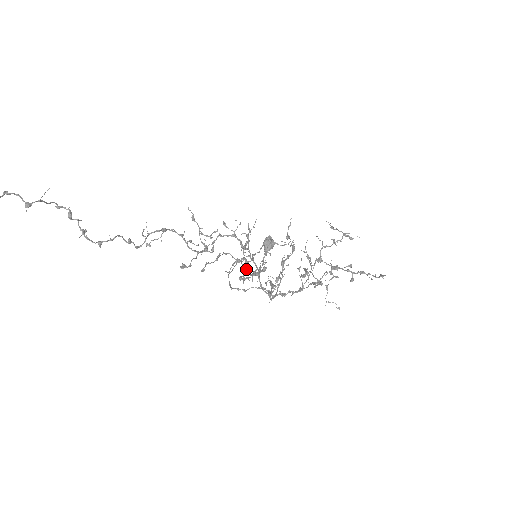
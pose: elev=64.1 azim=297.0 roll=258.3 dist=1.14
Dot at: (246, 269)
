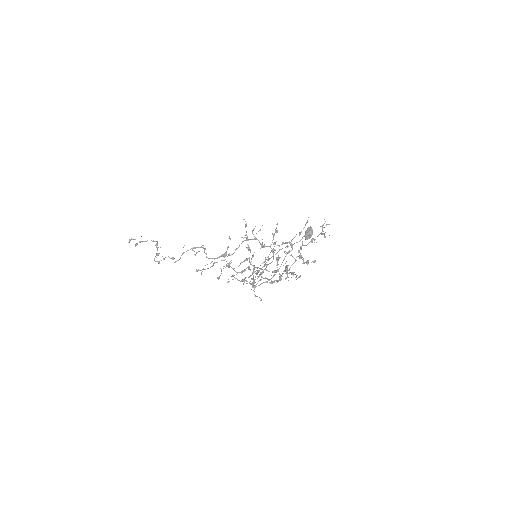
Dot at: (221, 273)
